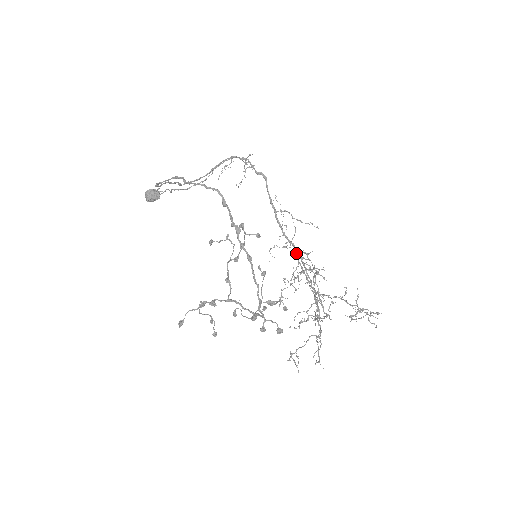
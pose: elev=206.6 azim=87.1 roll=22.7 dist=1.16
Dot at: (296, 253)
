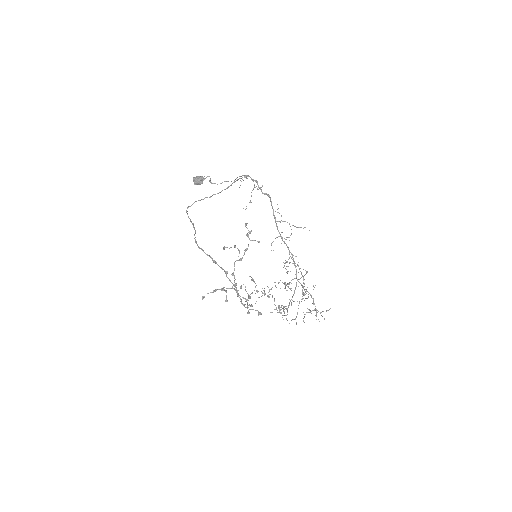
Dot at: (289, 250)
